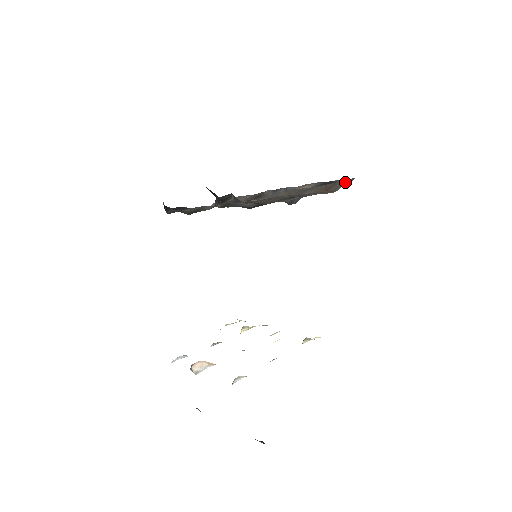
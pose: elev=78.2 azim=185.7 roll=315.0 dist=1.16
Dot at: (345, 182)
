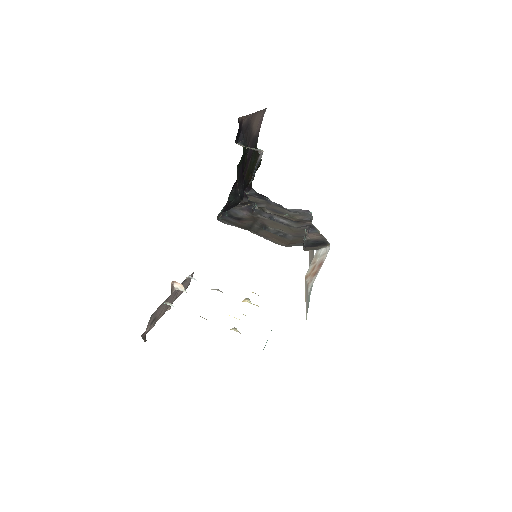
Dot at: (310, 248)
